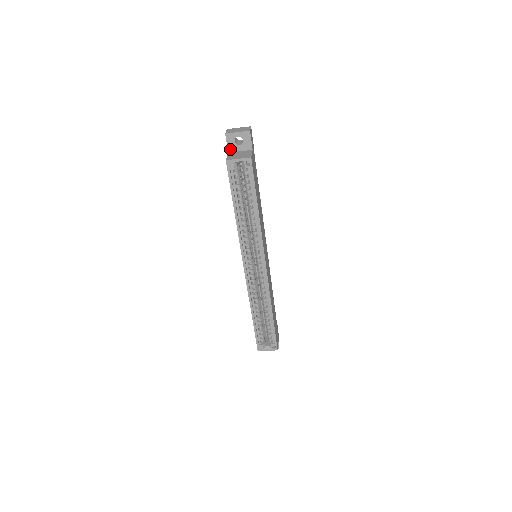
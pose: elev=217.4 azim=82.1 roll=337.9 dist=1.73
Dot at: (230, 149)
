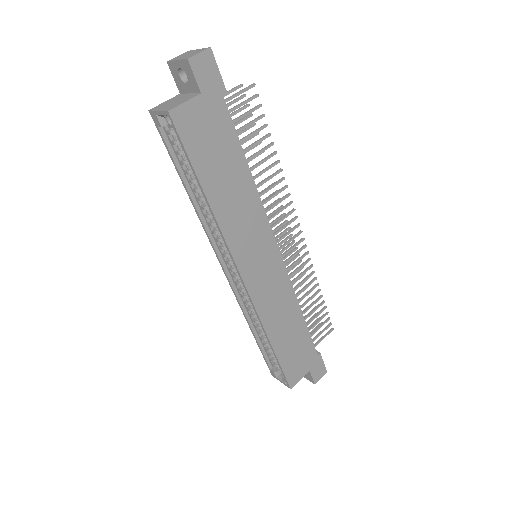
Dot at: (180, 88)
